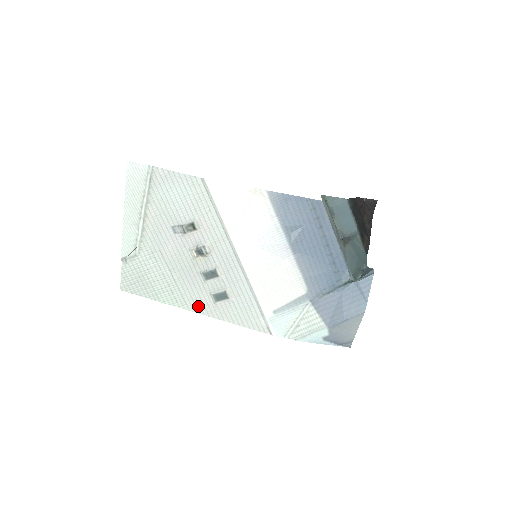
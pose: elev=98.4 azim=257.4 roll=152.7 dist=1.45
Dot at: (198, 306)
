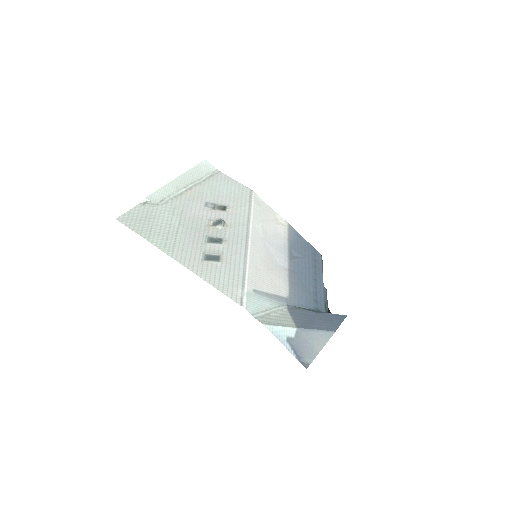
Dot at: (183, 257)
